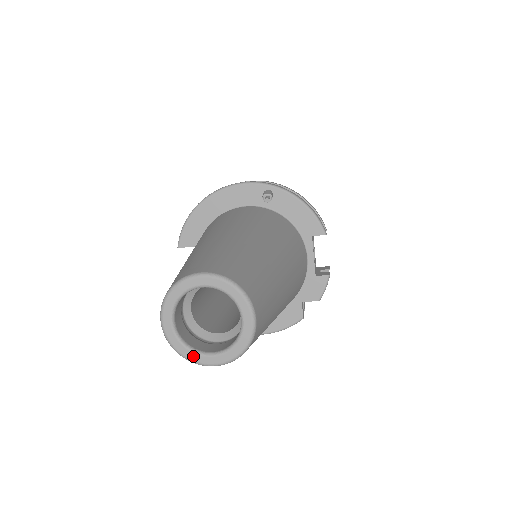
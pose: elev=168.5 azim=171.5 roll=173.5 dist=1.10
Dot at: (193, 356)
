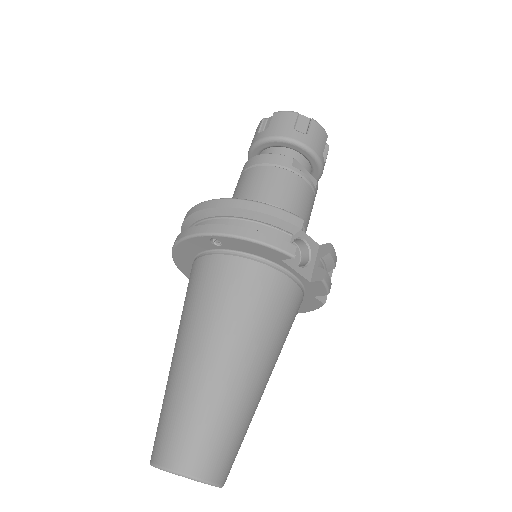
Dot at: occluded
